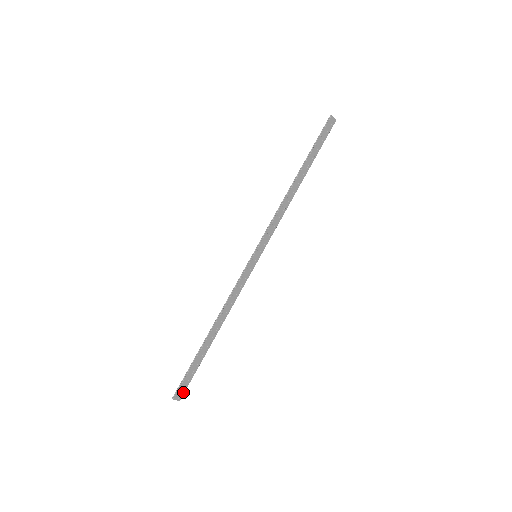
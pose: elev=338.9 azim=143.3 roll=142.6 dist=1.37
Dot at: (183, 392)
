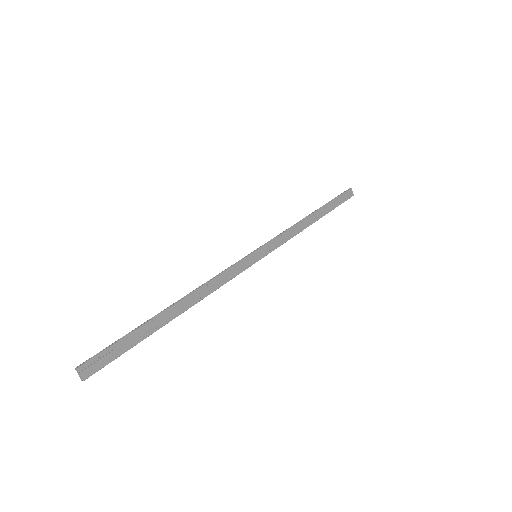
Dot at: (96, 369)
